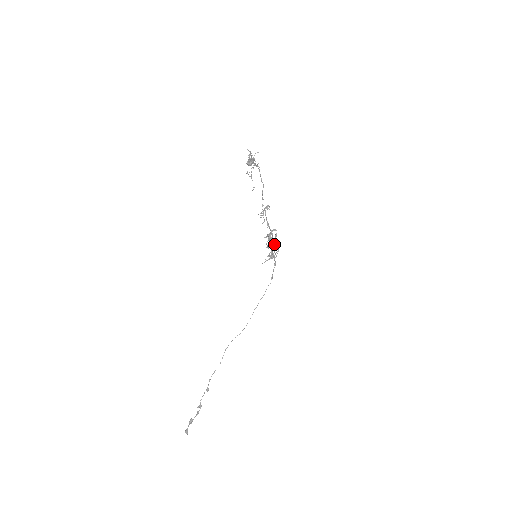
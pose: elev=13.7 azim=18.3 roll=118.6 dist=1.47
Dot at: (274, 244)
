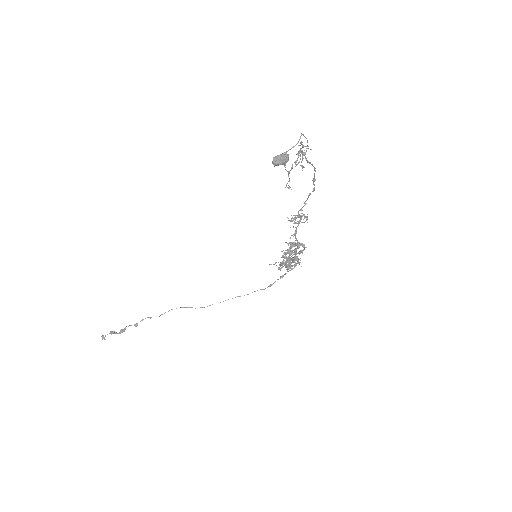
Dot at: (291, 259)
